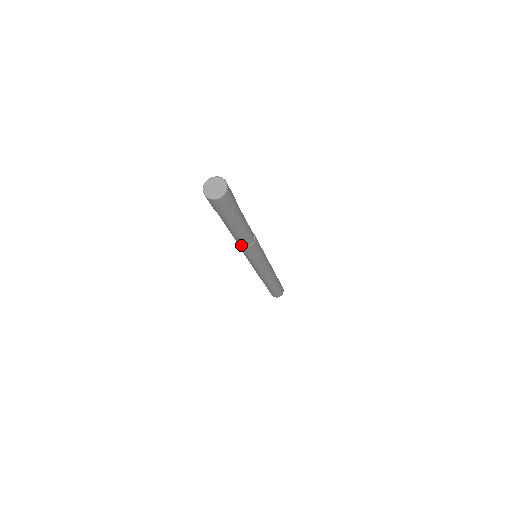
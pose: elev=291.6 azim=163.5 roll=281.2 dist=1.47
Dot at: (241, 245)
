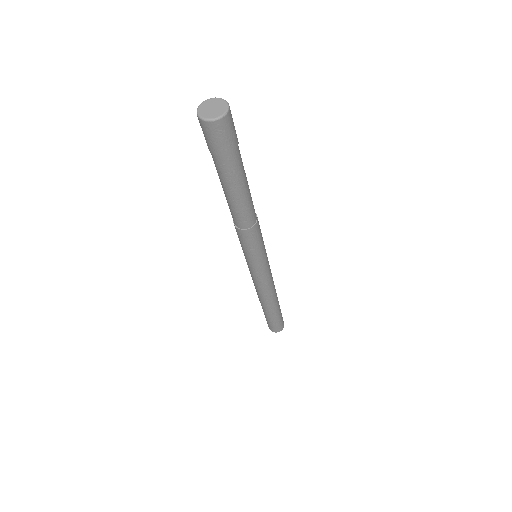
Dot at: (243, 226)
